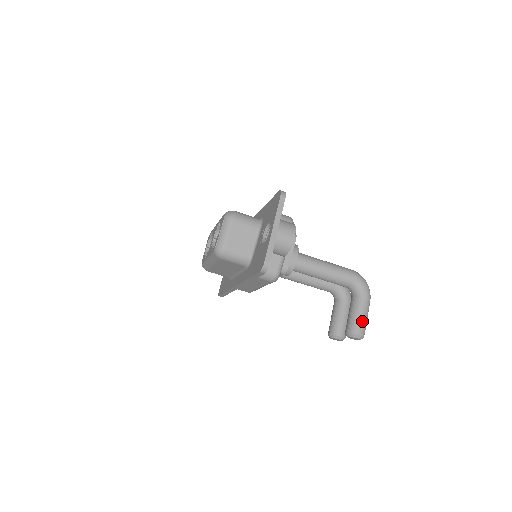
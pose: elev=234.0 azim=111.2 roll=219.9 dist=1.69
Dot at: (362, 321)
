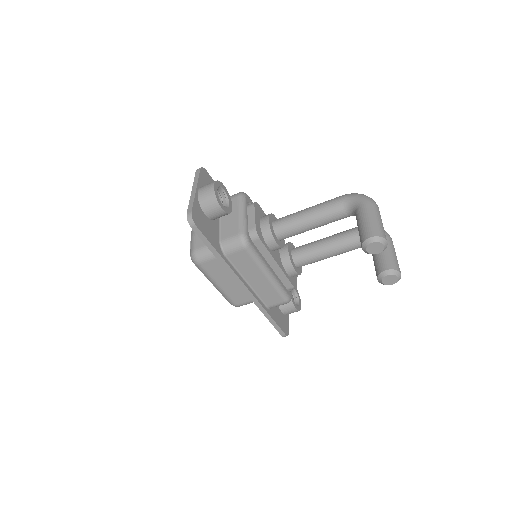
Dot at: (368, 224)
